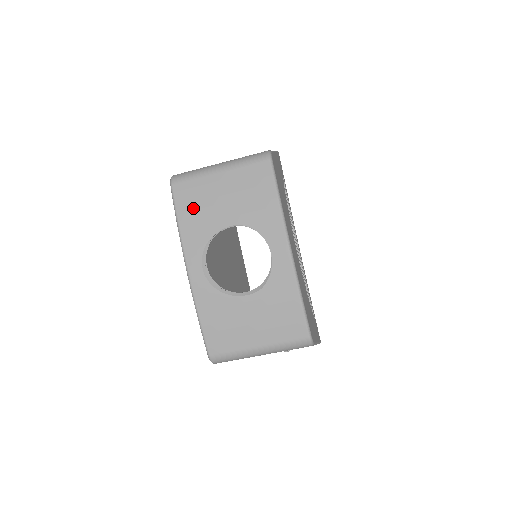
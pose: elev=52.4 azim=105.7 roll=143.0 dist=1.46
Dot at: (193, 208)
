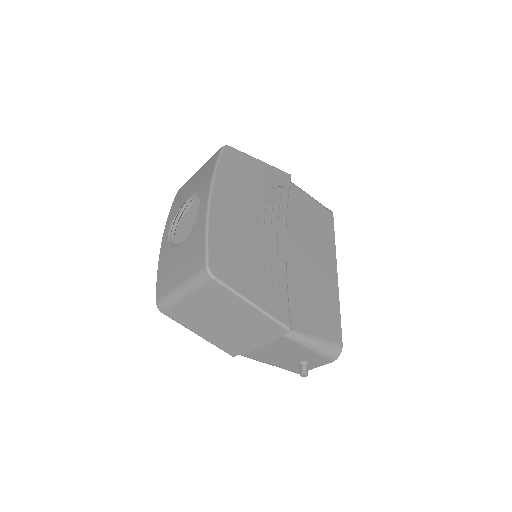
Dot at: (179, 197)
